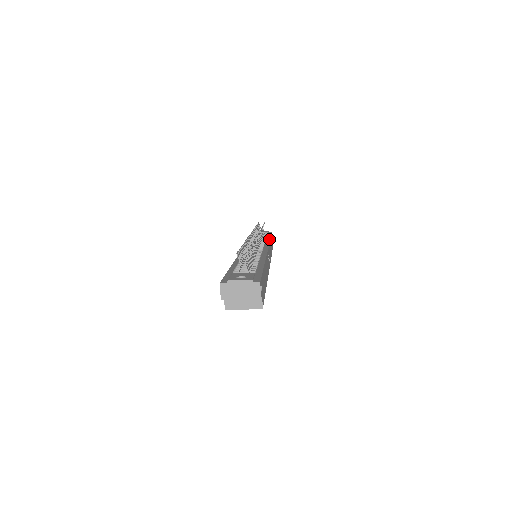
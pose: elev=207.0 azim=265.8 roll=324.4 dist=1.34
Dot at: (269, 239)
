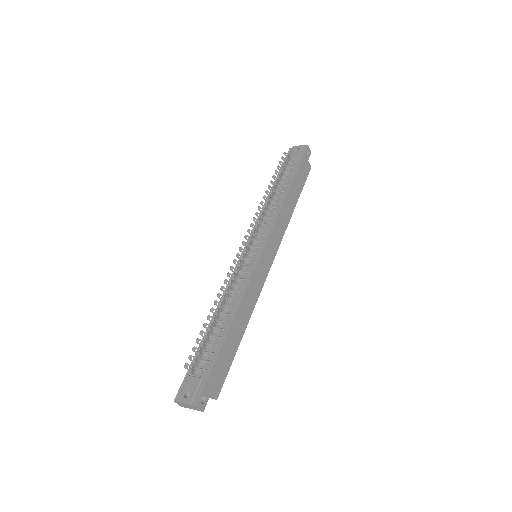
Dot at: (283, 200)
